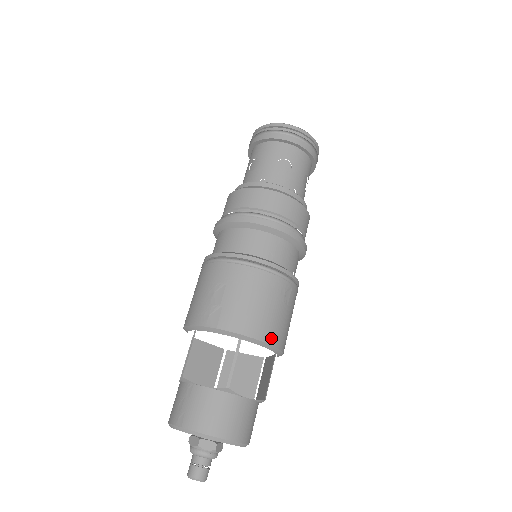
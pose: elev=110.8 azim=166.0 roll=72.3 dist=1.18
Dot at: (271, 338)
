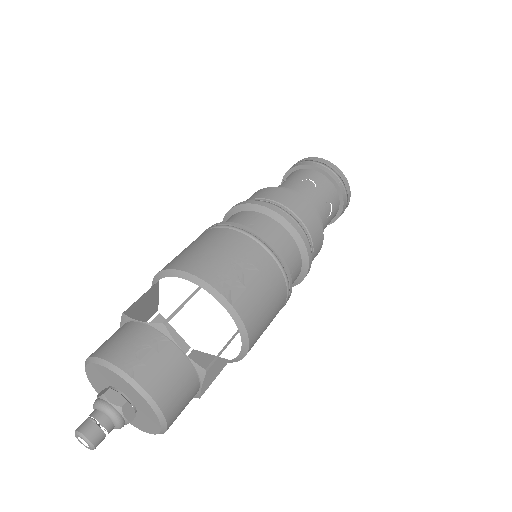
Dot at: (251, 347)
